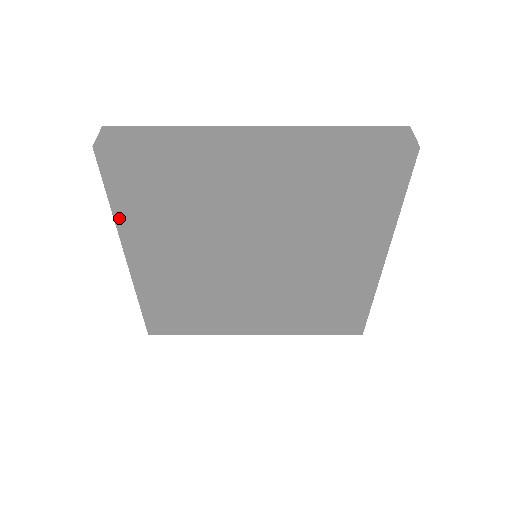
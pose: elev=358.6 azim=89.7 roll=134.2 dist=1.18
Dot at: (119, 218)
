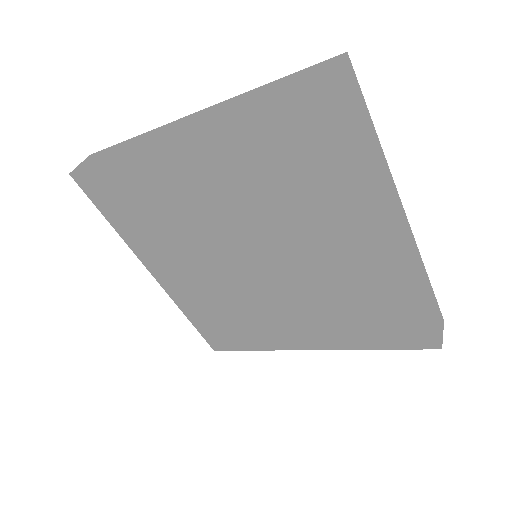
Dot at: (120, 235)
